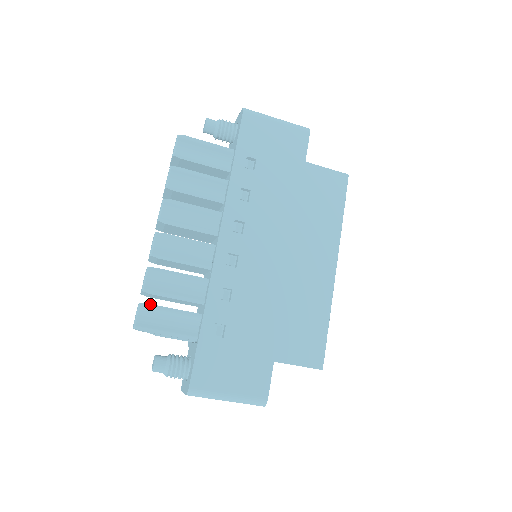
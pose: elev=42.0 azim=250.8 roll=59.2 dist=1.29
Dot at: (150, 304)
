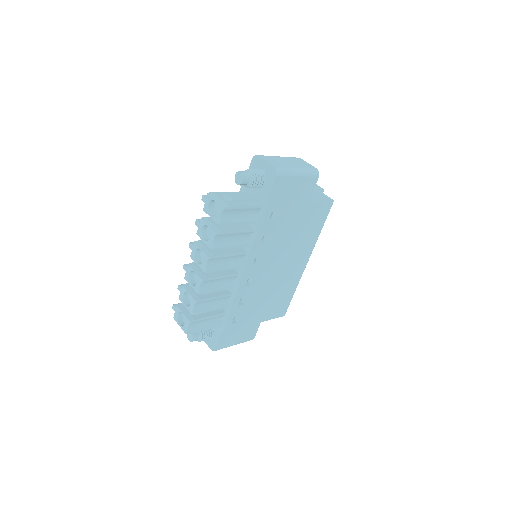
Dot at: (196, 320)
